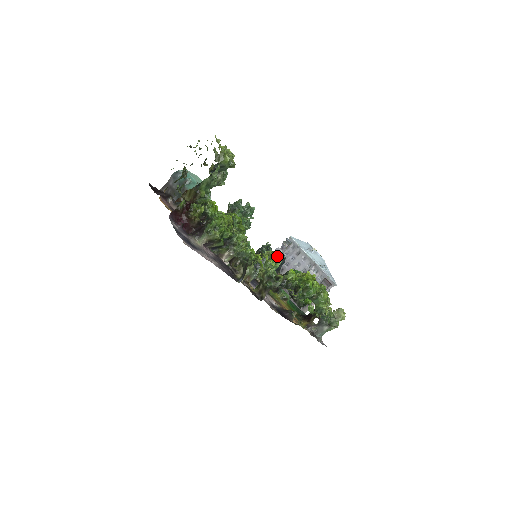
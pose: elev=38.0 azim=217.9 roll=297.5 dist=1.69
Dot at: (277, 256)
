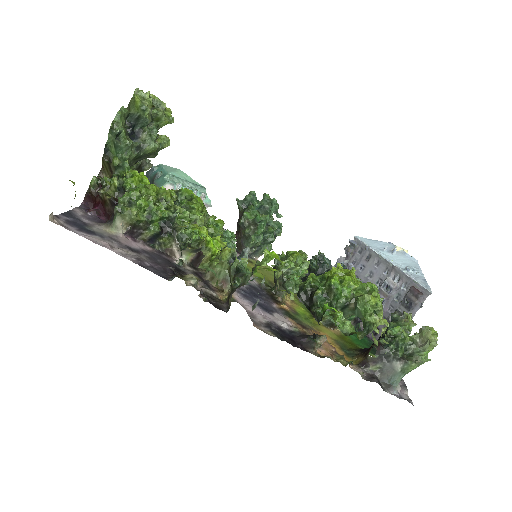
Dot at: (298, 254)
